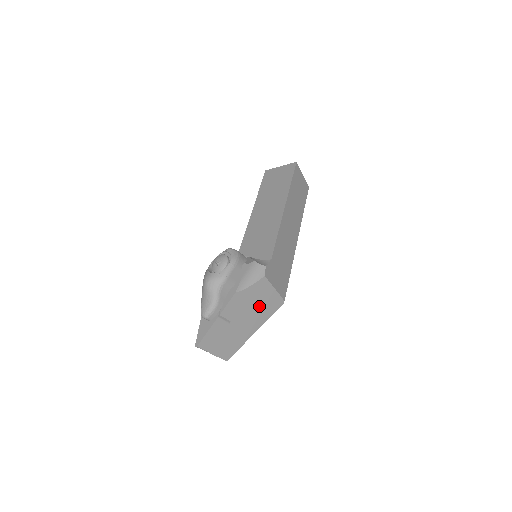
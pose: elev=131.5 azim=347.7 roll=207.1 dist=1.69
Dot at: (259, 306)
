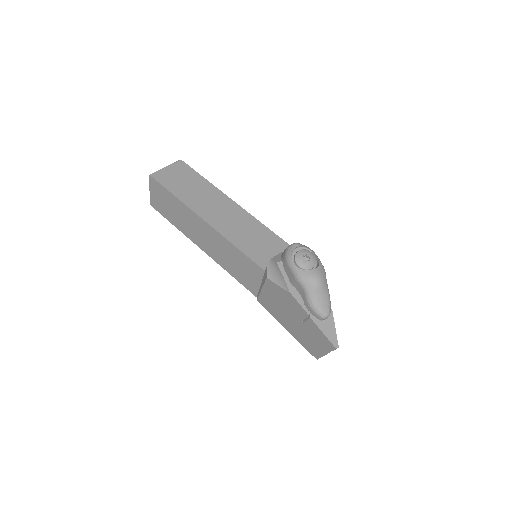
Dot at: occluded
